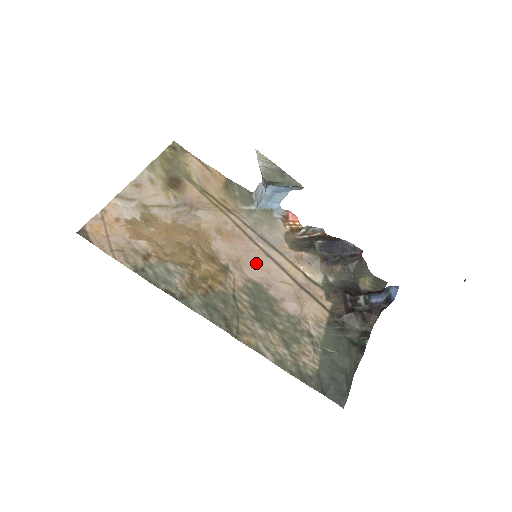
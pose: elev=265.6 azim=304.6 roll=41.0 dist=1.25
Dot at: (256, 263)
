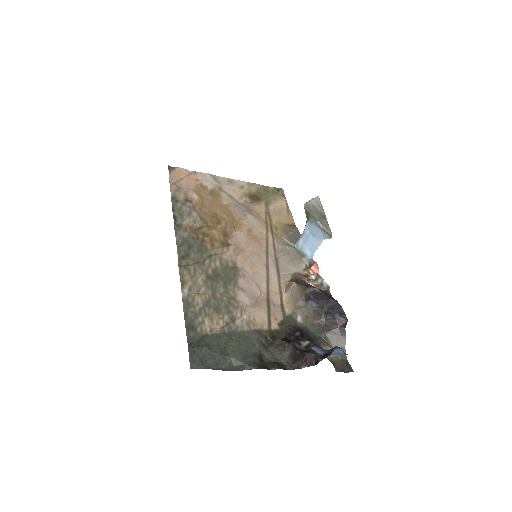
Dot at: (252, 262)
